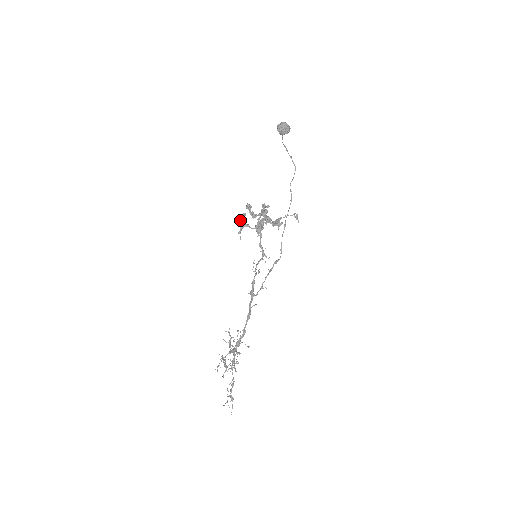
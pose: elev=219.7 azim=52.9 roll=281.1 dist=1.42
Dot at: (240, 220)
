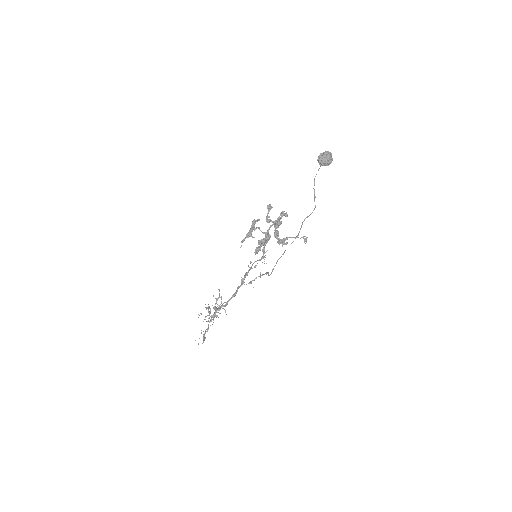
Dot at: (252, 224)
